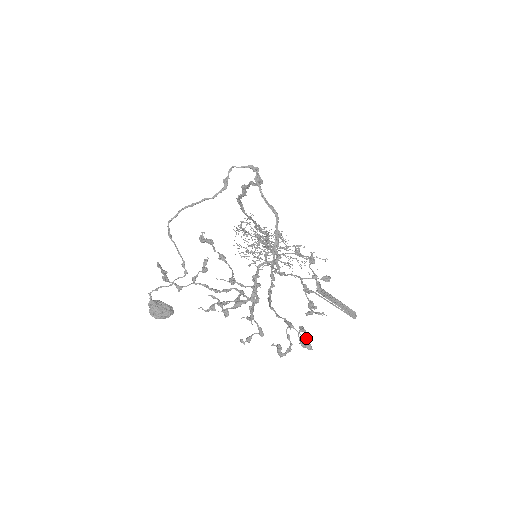
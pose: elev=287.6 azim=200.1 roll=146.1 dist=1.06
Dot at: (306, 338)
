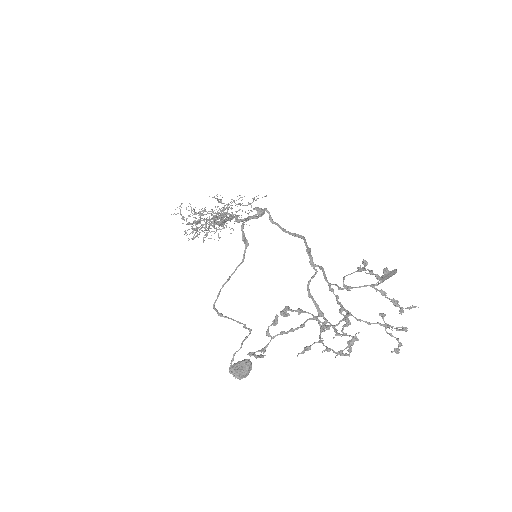
Dot at: (402, 326)
